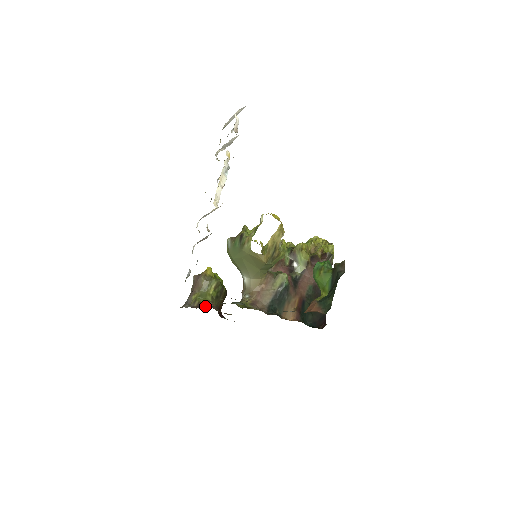
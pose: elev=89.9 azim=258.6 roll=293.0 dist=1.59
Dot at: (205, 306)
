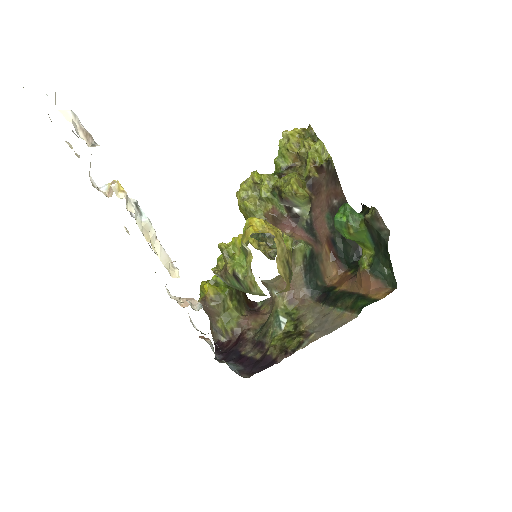
Dot at: (245, 338)
